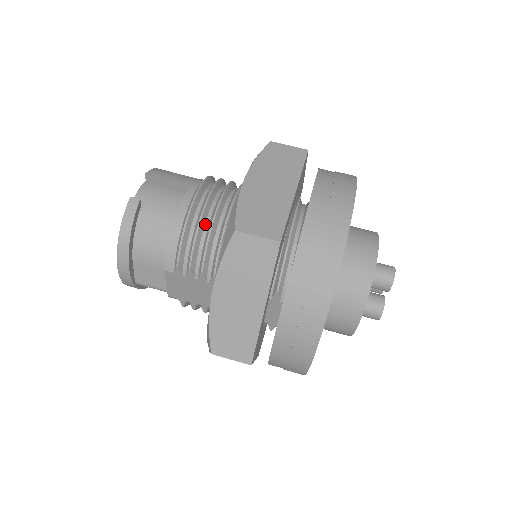
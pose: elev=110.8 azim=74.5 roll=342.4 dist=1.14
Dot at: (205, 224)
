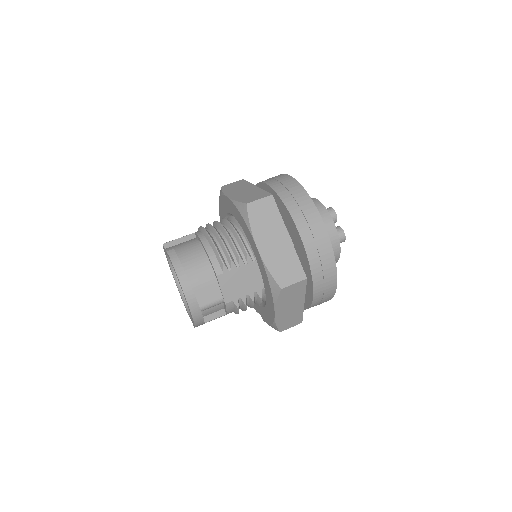
Dot at: (221, 236)
